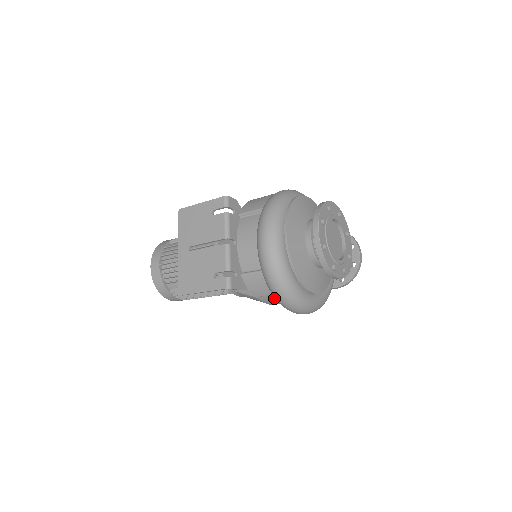
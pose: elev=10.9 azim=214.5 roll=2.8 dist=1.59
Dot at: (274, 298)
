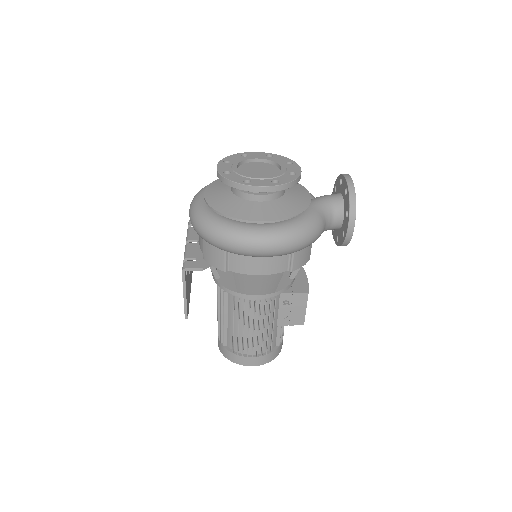
Dot at: (238, 258)
